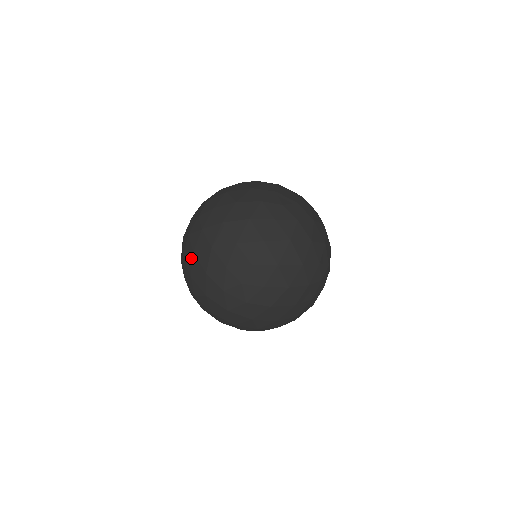
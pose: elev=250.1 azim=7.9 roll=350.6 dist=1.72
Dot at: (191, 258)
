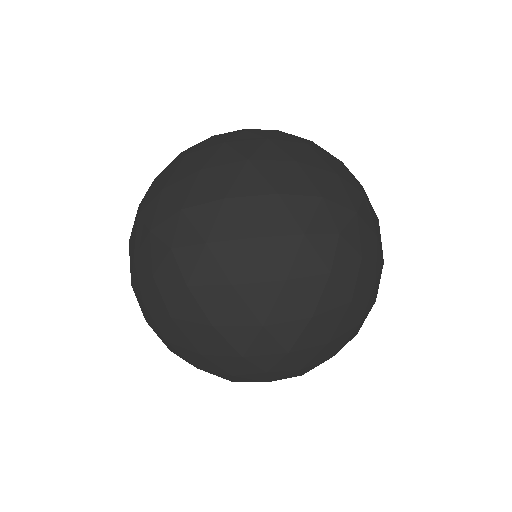
Dot at: (178, 159)
